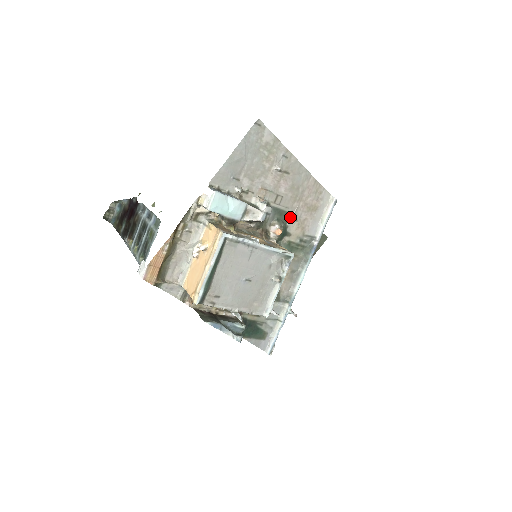
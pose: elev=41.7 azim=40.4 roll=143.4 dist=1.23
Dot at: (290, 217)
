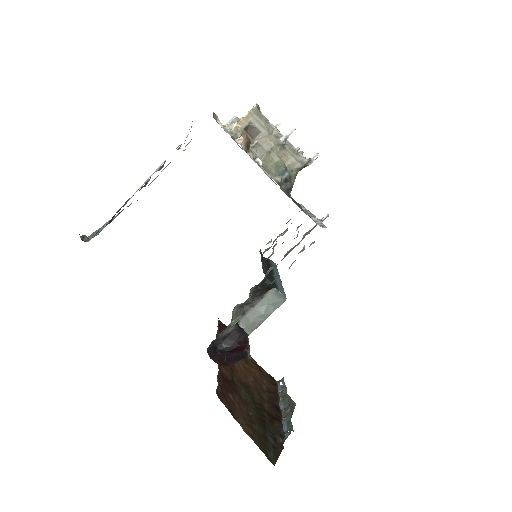
Dot at: occluded
